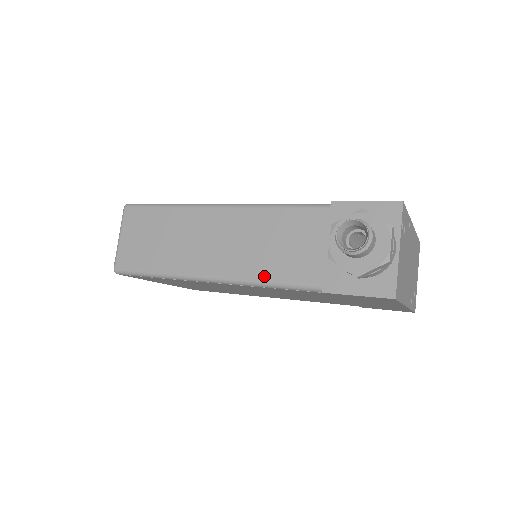
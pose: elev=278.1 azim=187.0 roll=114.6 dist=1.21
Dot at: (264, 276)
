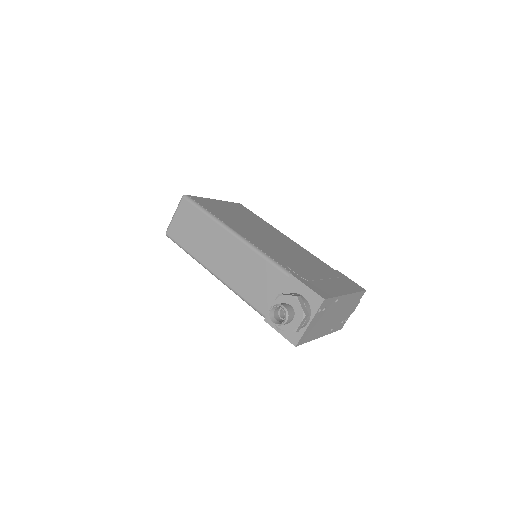
Dot at: (240, 292)
